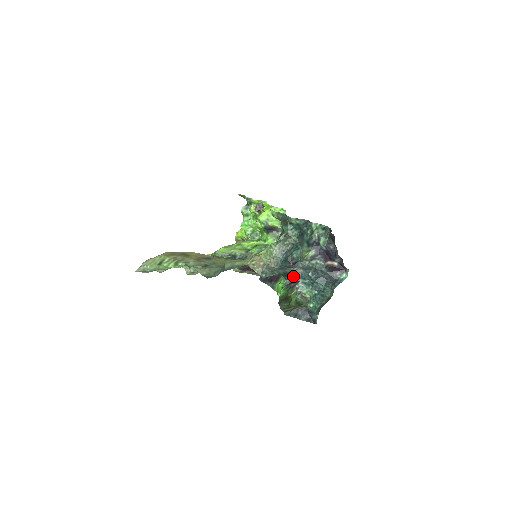
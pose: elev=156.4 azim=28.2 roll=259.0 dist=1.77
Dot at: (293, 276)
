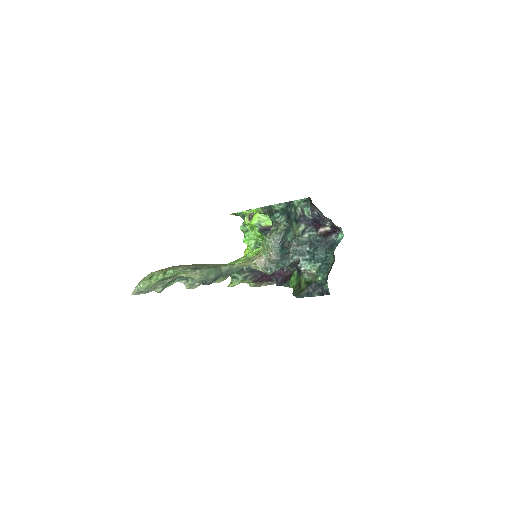
Dot at: (291, 256)
